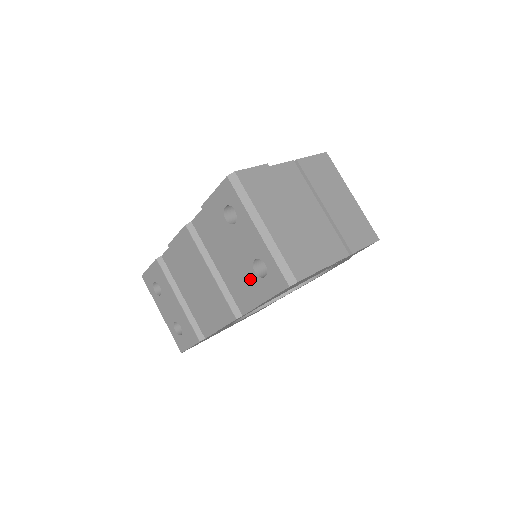
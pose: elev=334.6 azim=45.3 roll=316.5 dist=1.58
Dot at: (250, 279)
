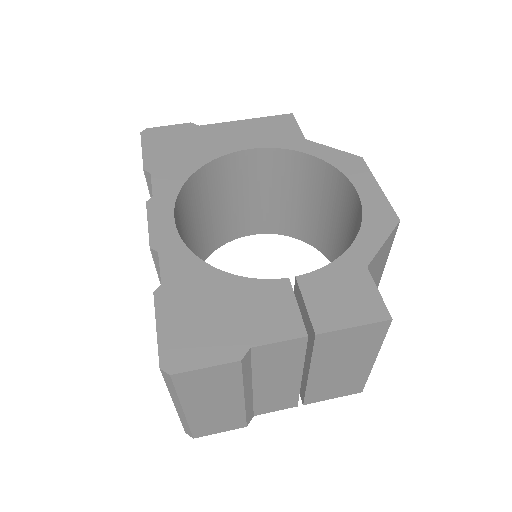
Dot at: occluded
